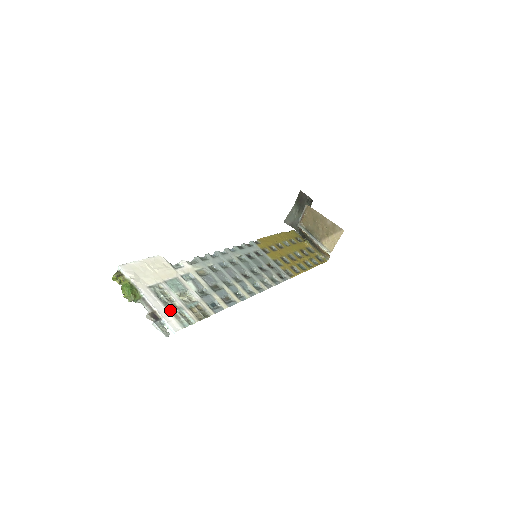
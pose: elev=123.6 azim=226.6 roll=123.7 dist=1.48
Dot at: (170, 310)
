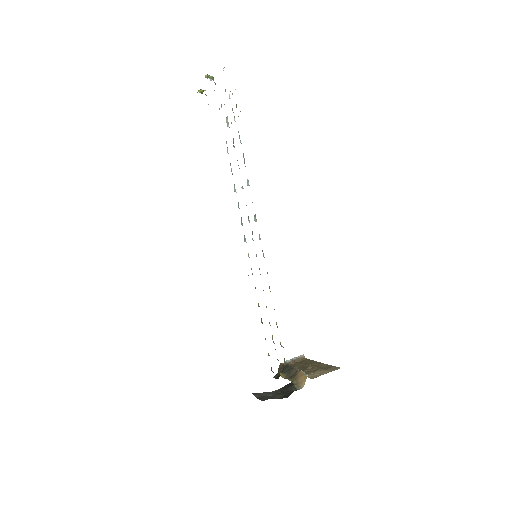
Dot at: occluded
